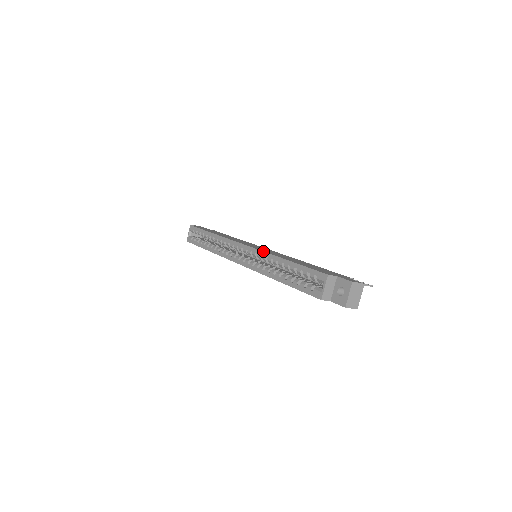
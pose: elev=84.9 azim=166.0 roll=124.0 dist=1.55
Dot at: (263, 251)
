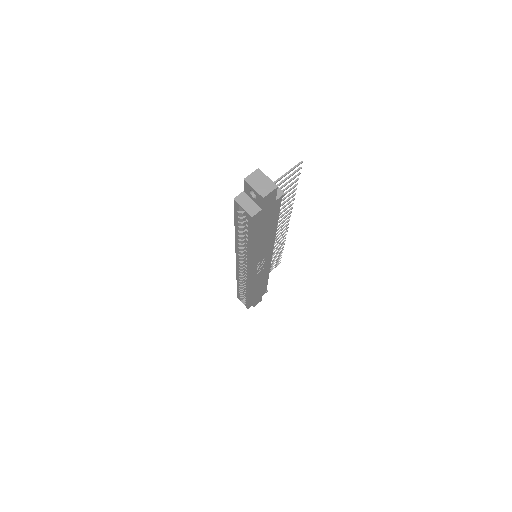
Dot at: (235, 247)
